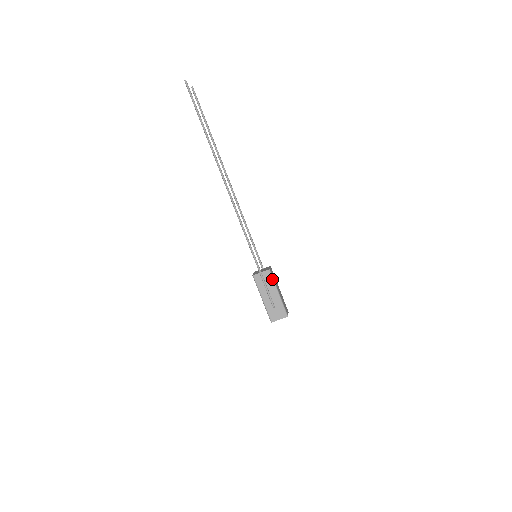
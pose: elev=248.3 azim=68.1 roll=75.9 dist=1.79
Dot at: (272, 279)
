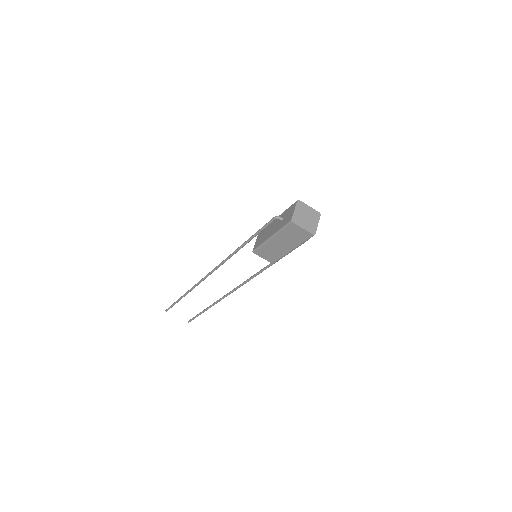
Dot at: (265, 228)
